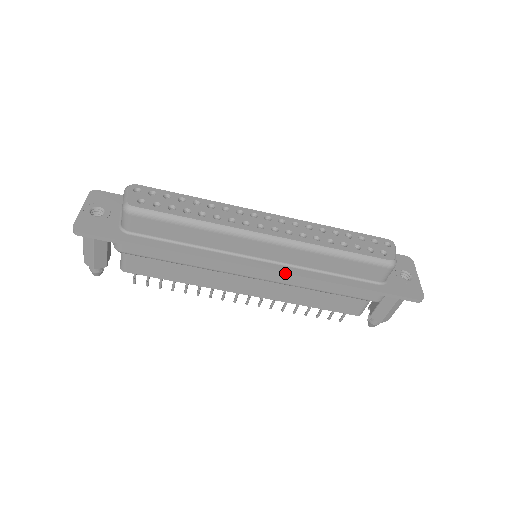
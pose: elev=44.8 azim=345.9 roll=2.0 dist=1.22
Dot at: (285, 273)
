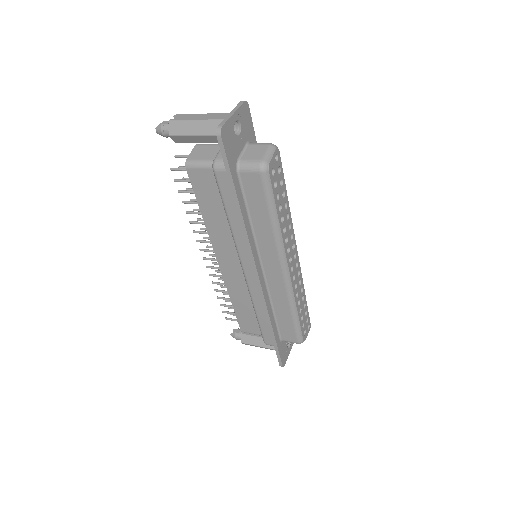
Dot at: (263, 293)
